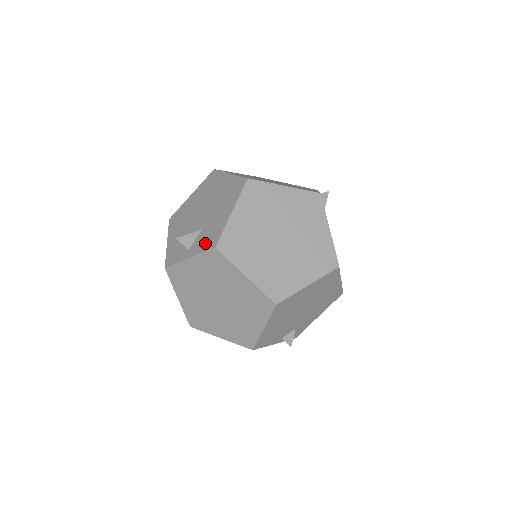
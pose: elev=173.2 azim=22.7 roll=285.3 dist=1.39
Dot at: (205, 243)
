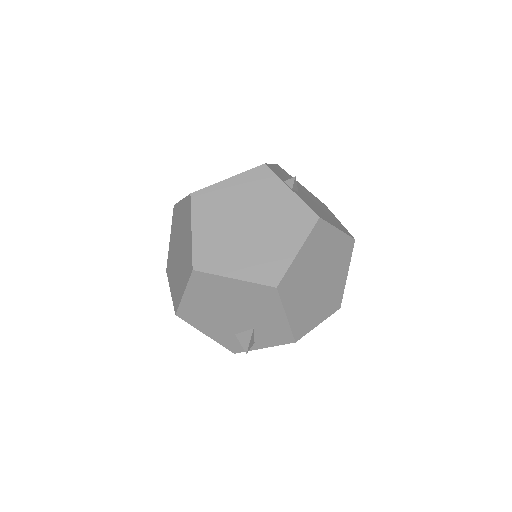
Dot at: (275, 339)
